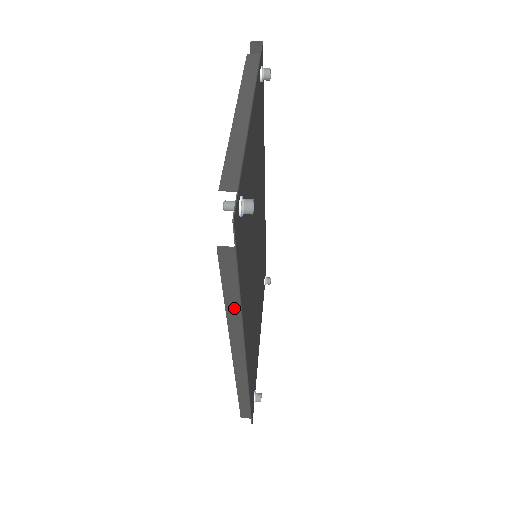
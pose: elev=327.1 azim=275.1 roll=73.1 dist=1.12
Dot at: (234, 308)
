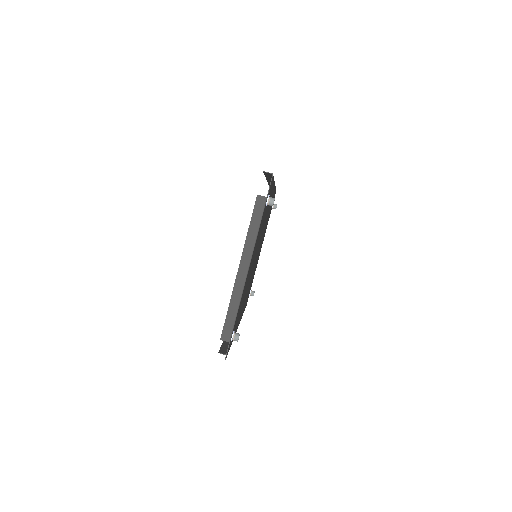
Dot at: occluded
